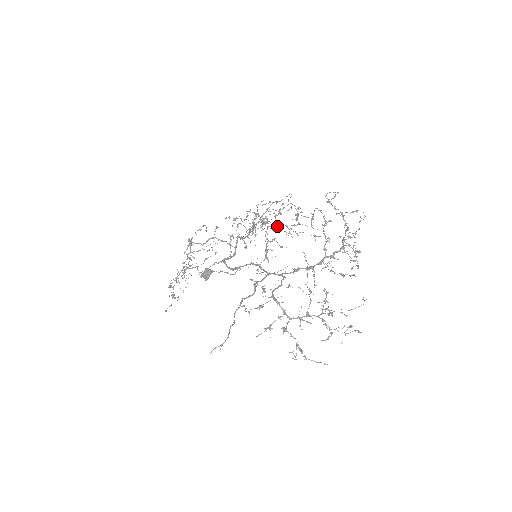
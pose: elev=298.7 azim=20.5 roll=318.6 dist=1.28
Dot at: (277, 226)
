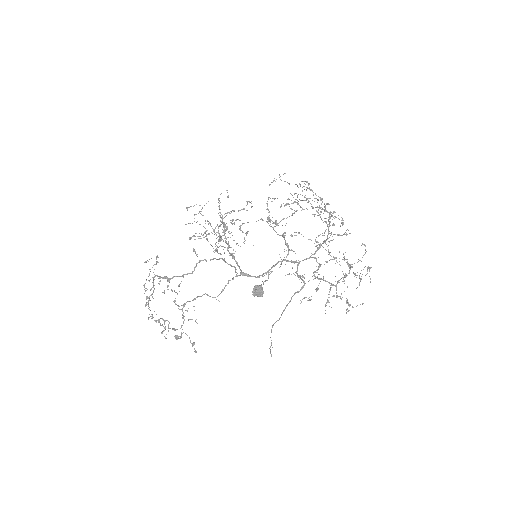
Dot at: (280, 221)
